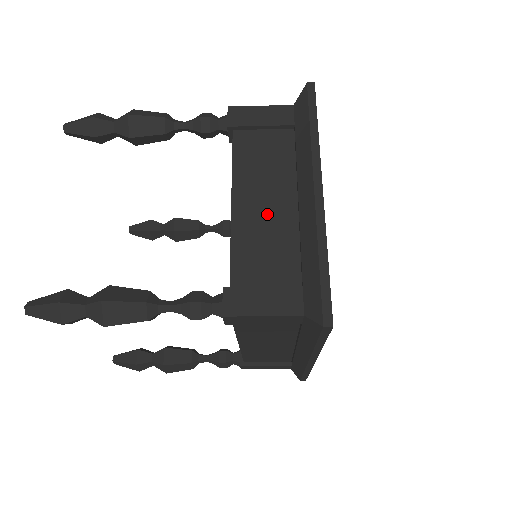
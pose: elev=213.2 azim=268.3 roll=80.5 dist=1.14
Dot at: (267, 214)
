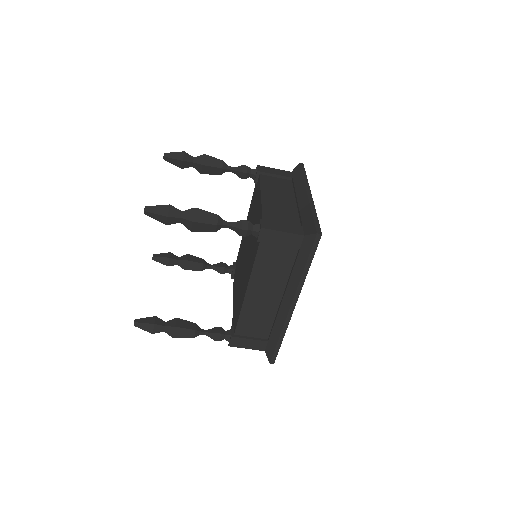
Dot at: (280, 203)
